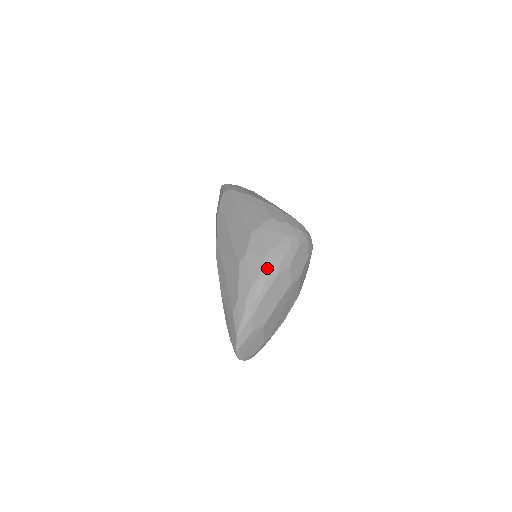
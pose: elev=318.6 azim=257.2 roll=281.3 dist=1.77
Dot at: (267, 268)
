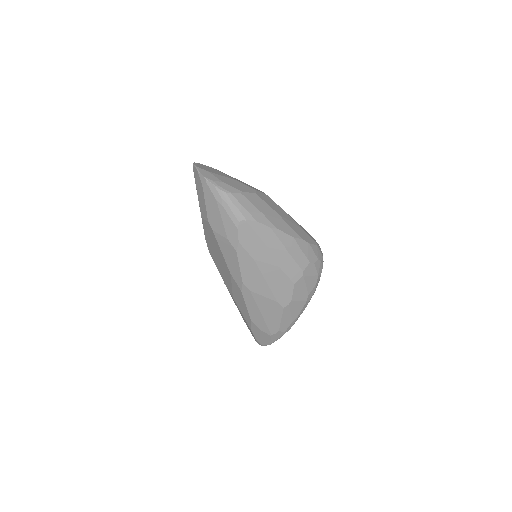
Dot at: (306, 306)
